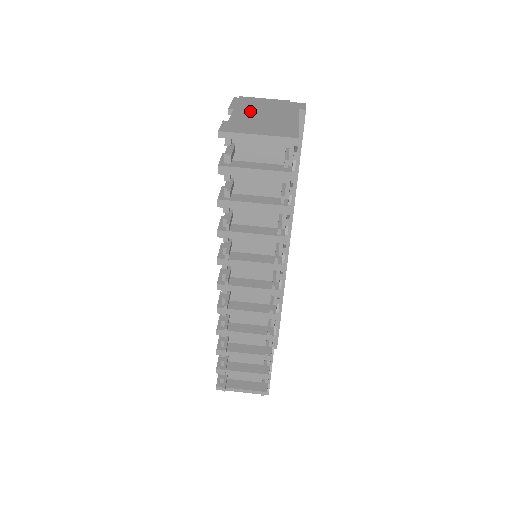
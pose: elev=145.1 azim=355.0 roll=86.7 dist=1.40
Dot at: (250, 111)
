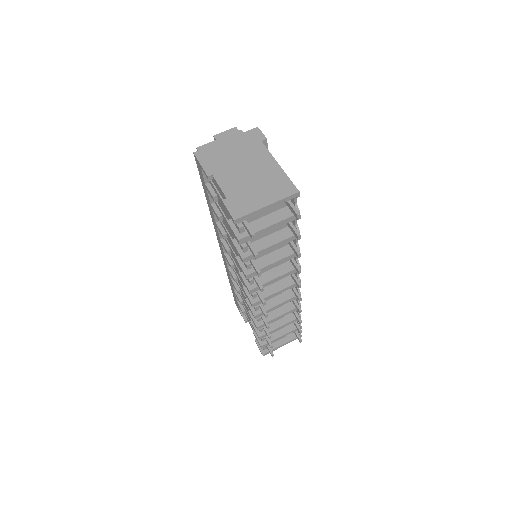
Dot at: (228, 170)
